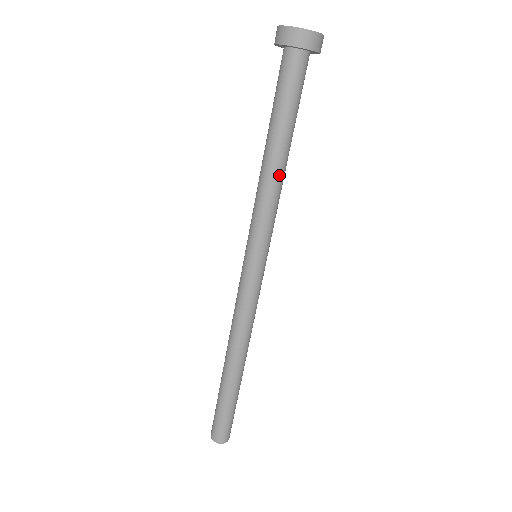
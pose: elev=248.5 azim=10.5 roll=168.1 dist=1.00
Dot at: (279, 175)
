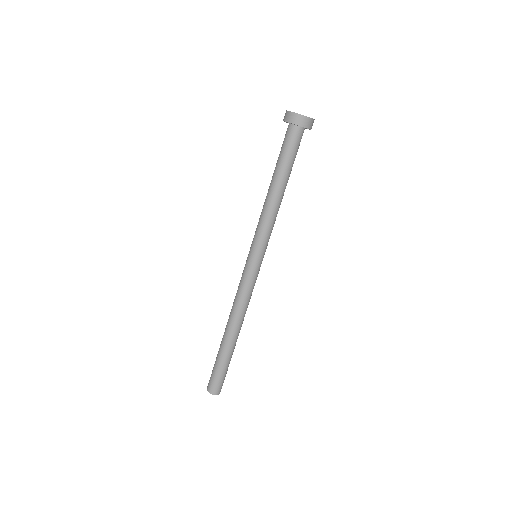
Dot at: (271, 201)
